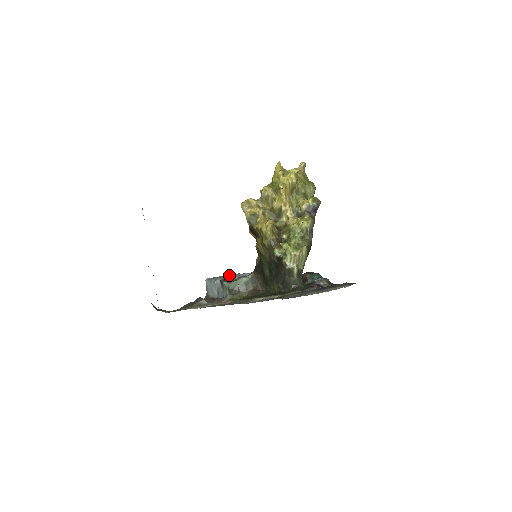
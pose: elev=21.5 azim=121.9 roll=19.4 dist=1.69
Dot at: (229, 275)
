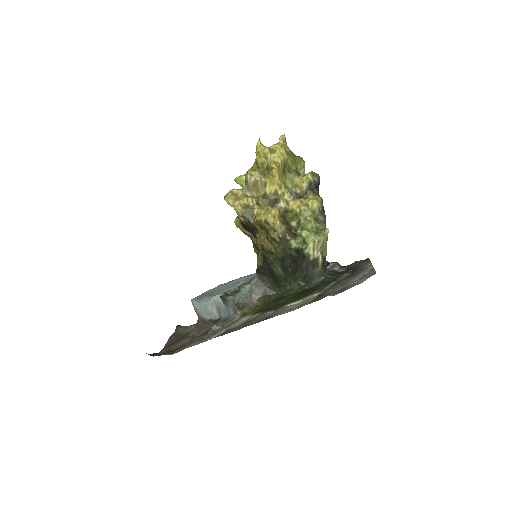
Dot at: (215, 288)
